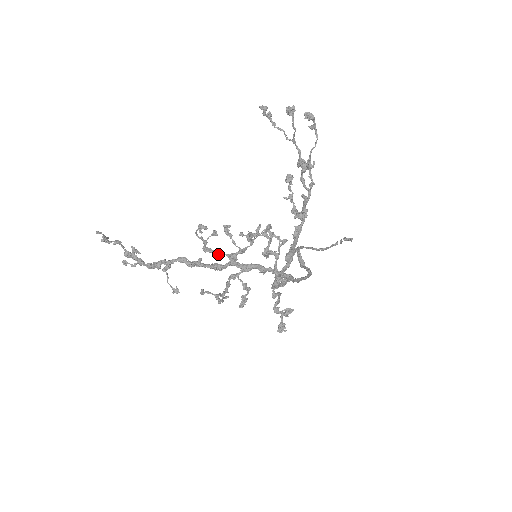
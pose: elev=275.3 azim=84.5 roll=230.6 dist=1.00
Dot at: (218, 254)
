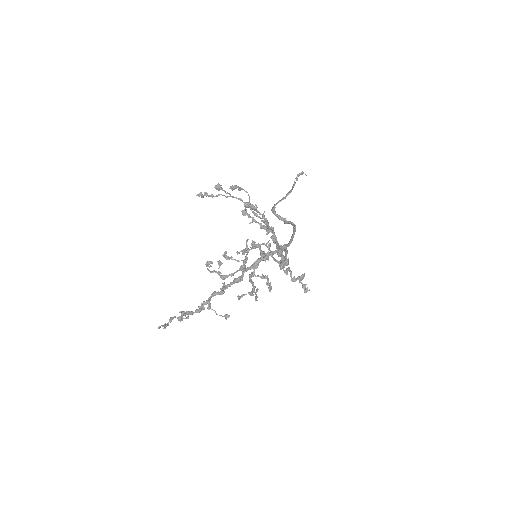
Dot at: (233, 274)
